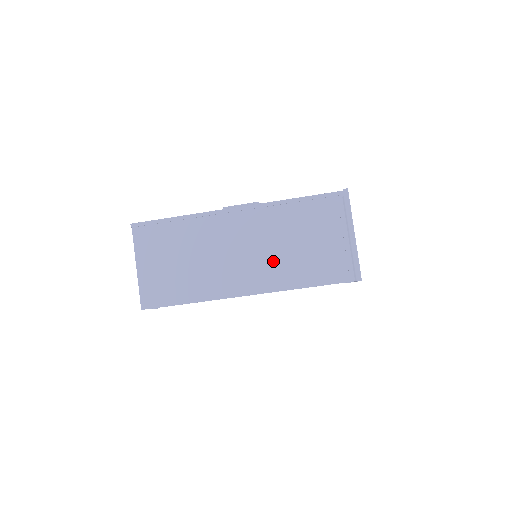
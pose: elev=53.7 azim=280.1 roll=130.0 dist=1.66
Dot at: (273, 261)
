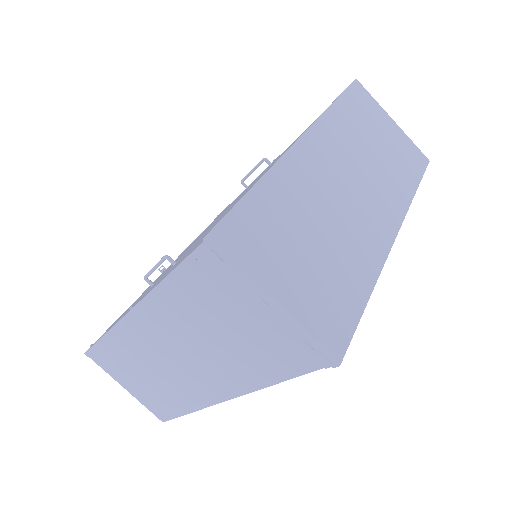
Dot at: (216, 361)
